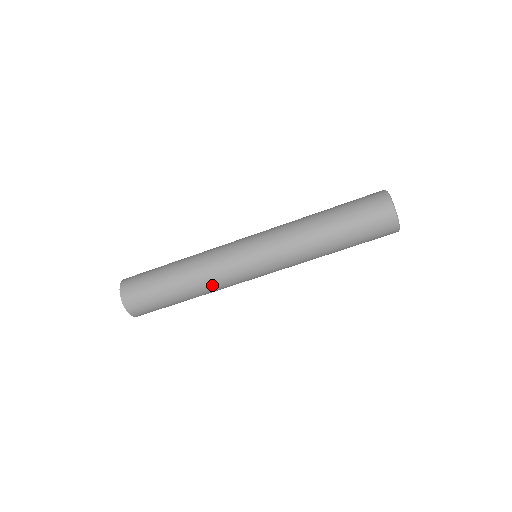
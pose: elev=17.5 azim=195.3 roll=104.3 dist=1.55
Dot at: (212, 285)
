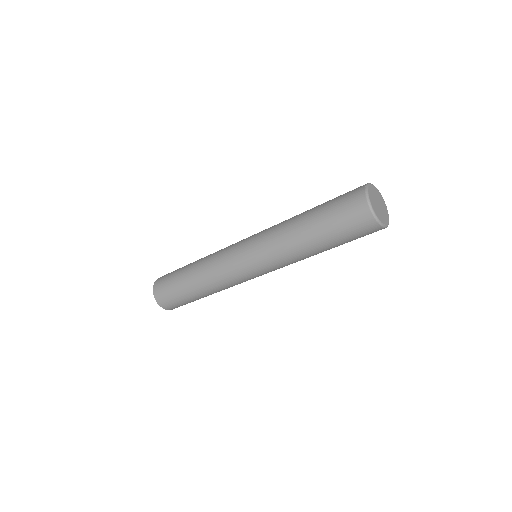
Dot at: (214, 280)
